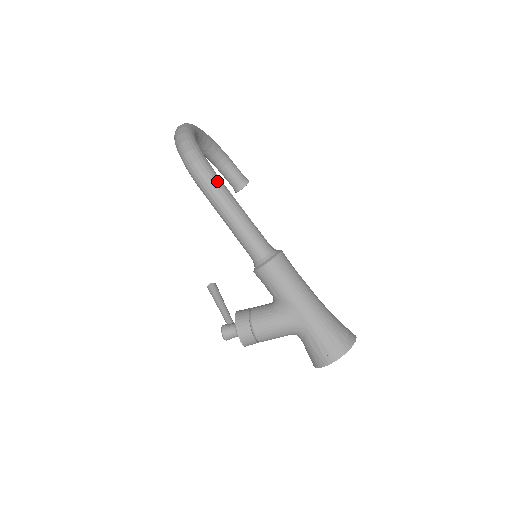
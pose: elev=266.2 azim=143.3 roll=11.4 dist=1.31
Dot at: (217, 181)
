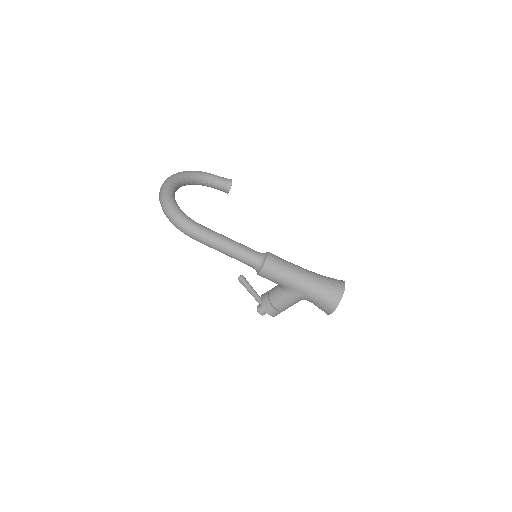
Dot at: (202, 232)
